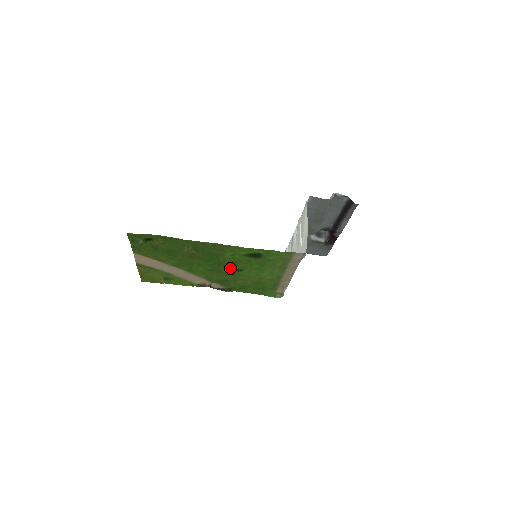
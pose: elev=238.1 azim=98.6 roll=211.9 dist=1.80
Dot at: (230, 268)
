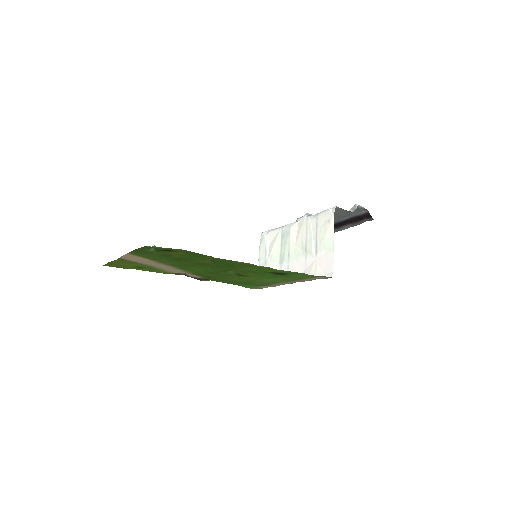
Dot at: (231, 271)
